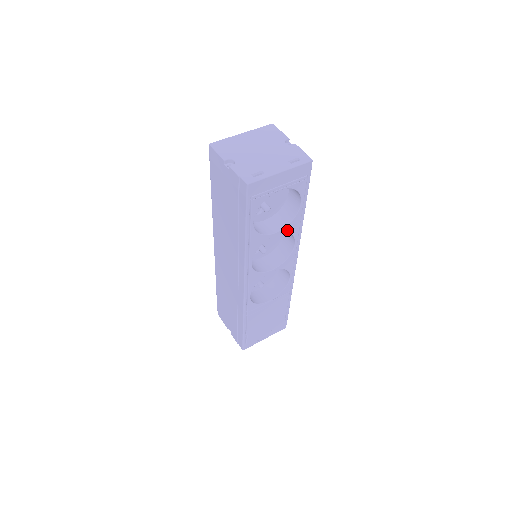
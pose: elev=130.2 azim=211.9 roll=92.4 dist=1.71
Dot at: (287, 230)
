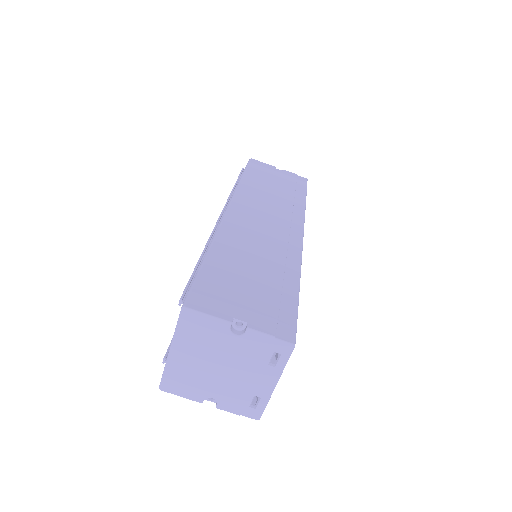
Dot at: occluded
